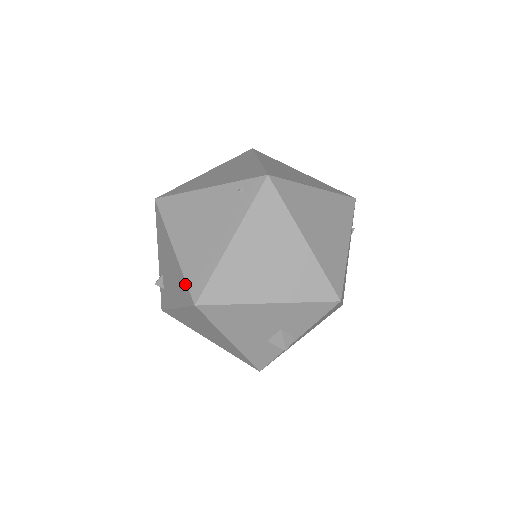
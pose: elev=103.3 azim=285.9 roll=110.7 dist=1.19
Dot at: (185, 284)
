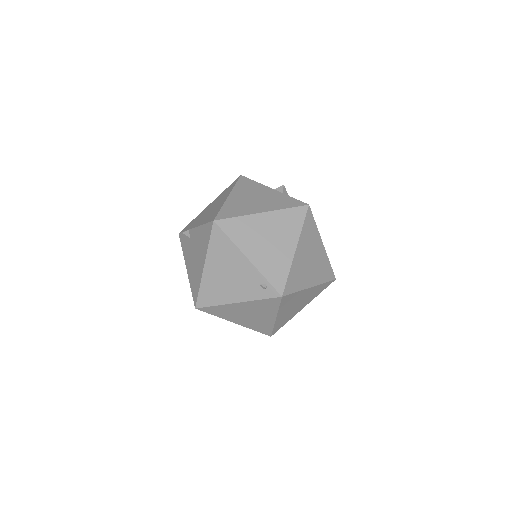
Dot at: (197, 291)
